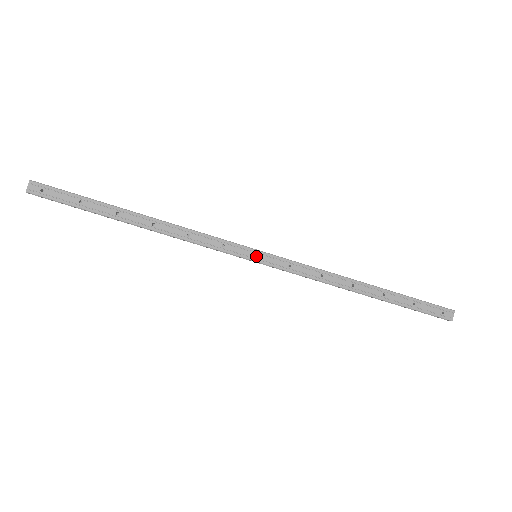
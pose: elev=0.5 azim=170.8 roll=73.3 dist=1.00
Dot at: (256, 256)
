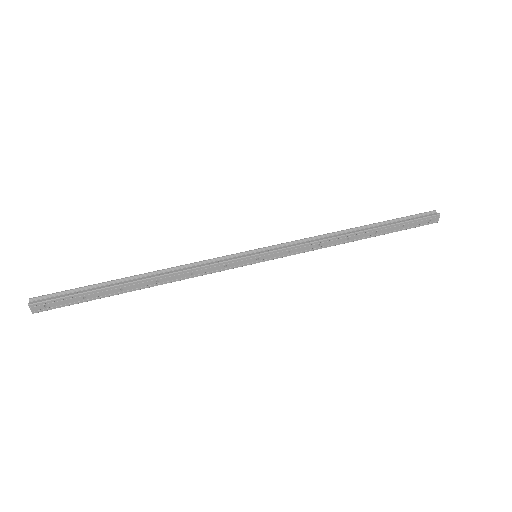
Dot at: occluded
